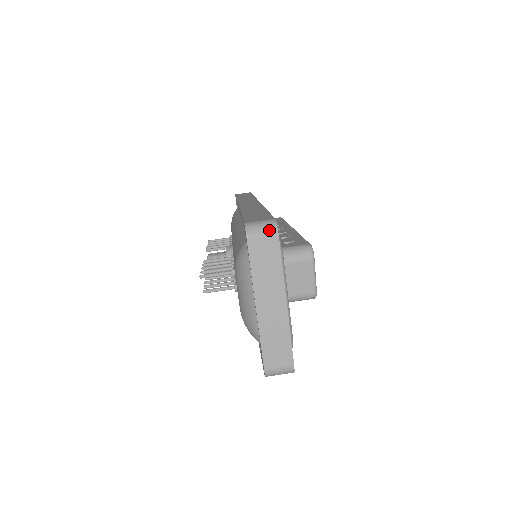
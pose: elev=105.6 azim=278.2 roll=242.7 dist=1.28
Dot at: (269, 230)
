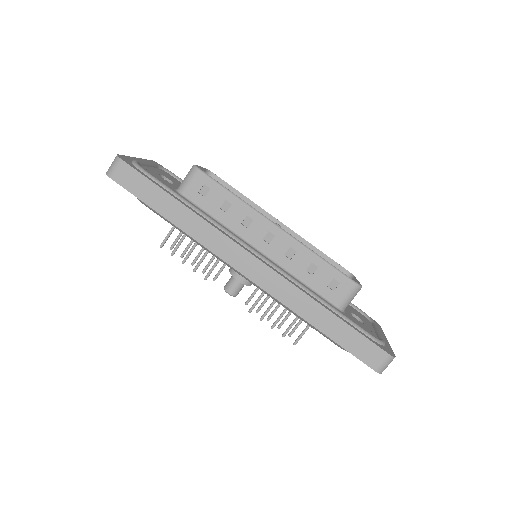
Dot at: occluded
